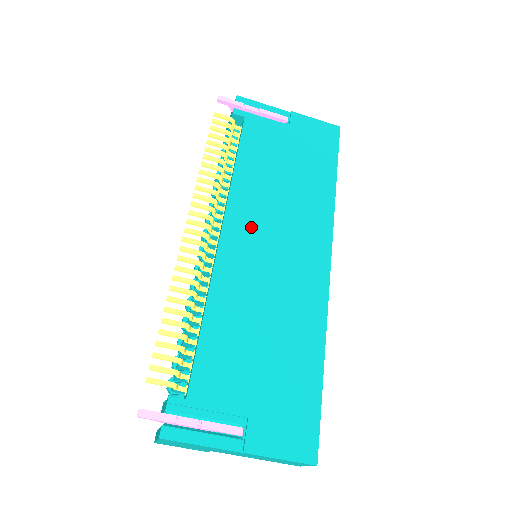
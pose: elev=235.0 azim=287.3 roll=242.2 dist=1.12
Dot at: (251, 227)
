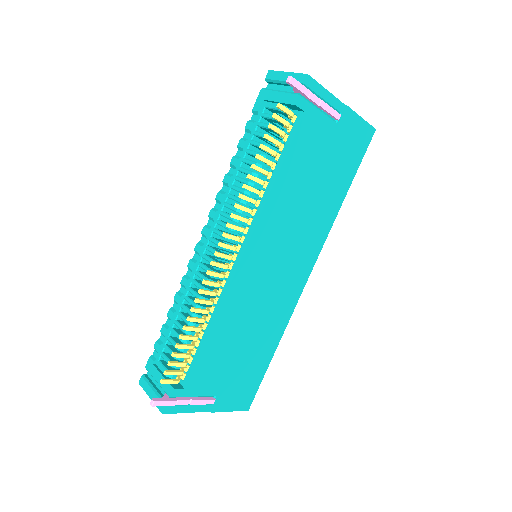
Dot at: (267, 247)
